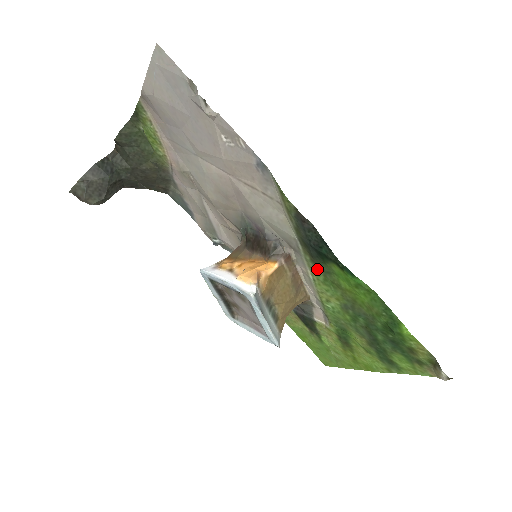
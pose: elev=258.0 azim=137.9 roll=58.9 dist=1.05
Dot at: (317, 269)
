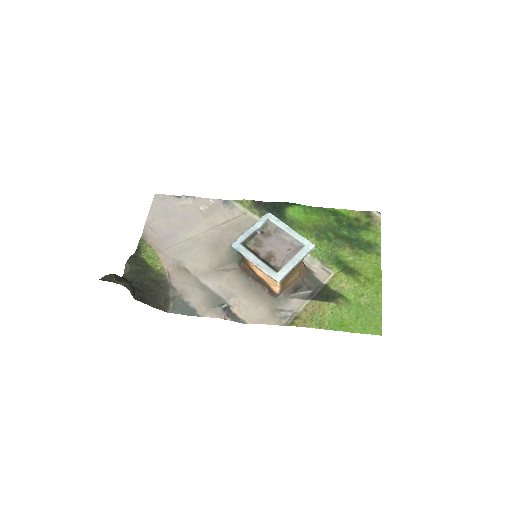
Dot at: occluded
